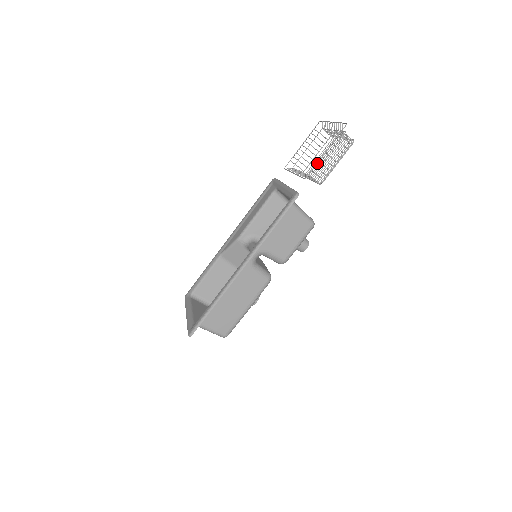
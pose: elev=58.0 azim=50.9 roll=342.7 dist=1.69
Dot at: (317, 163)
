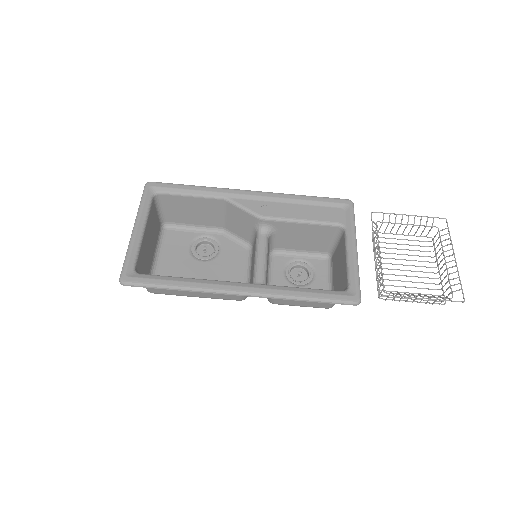
Dot at: (396, 248)
